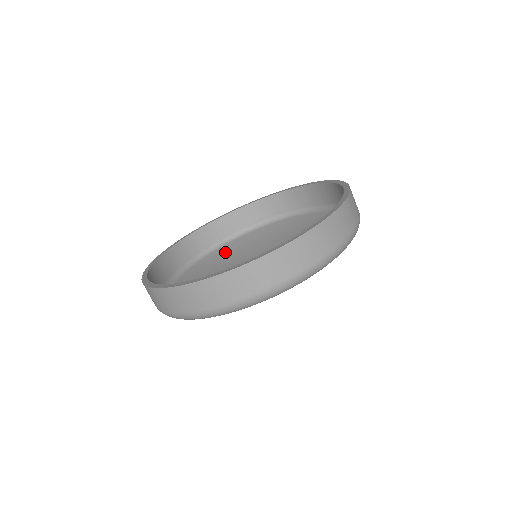
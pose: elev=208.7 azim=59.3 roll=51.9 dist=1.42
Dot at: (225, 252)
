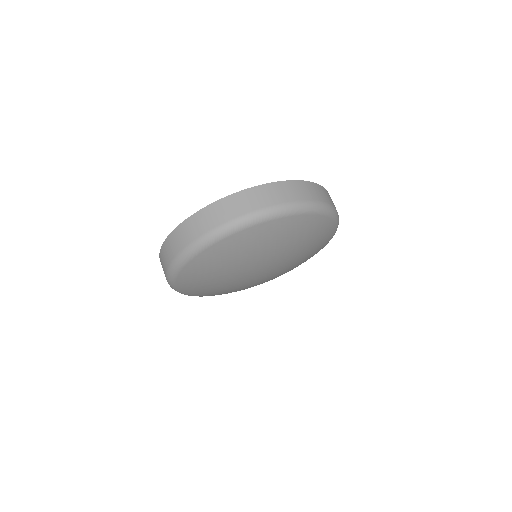
Dot at: occluded
